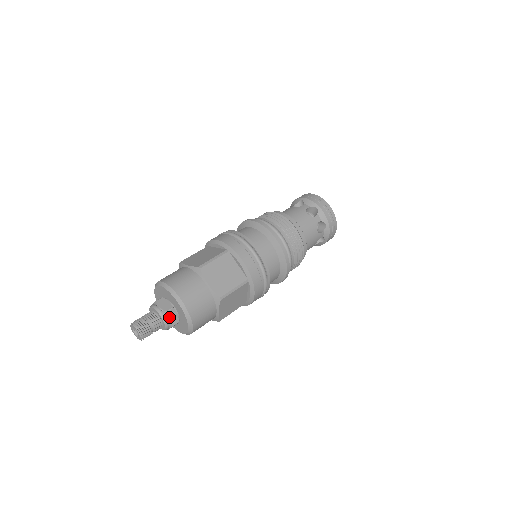
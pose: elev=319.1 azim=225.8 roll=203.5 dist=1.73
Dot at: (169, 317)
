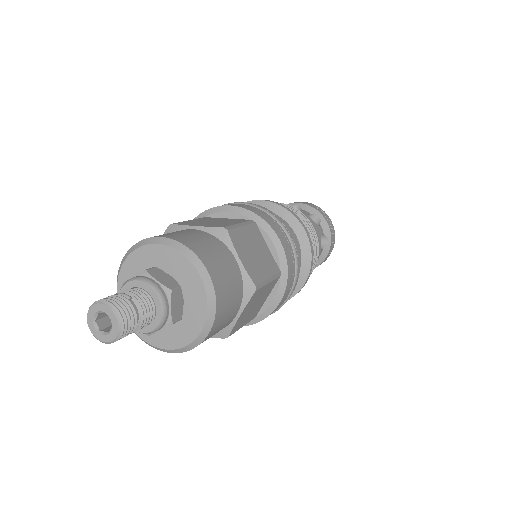
Dot at: (172, 303)
